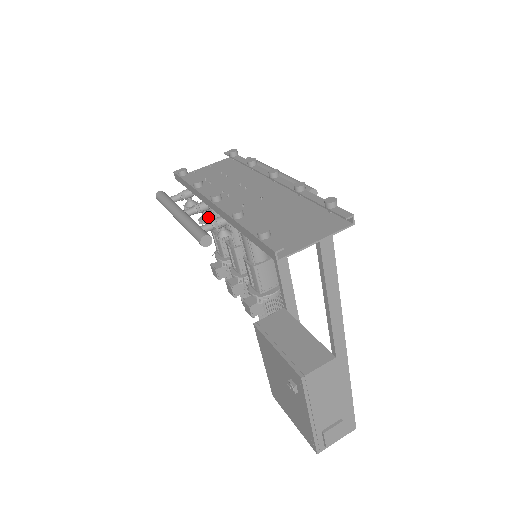
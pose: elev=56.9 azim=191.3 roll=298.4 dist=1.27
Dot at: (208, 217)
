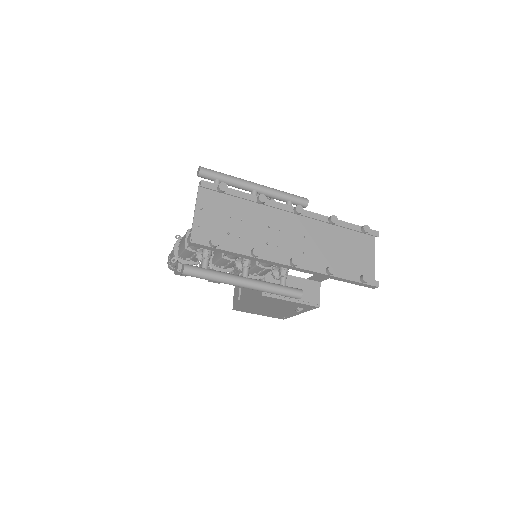
Dot at: occluded
